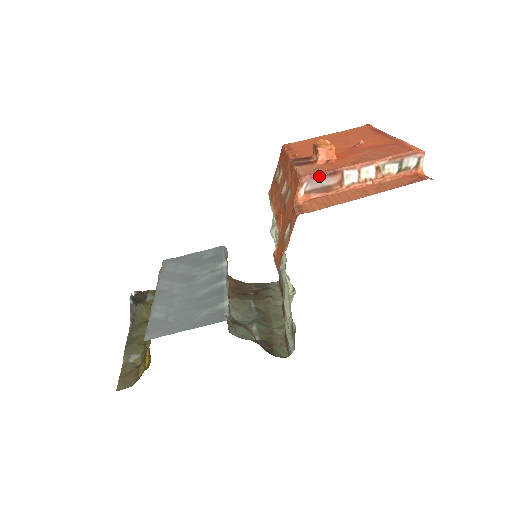
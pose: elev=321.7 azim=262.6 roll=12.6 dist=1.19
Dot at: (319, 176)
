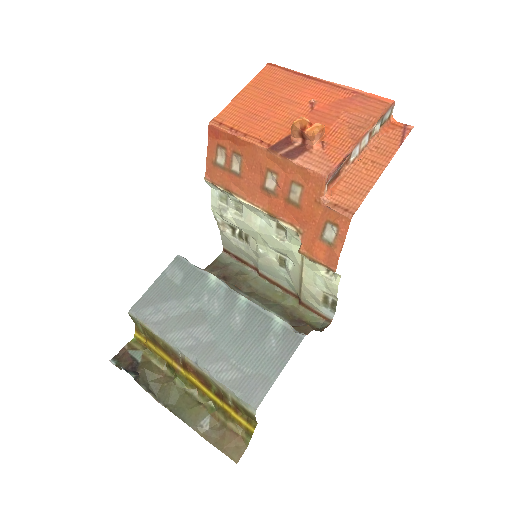
Dot at: (339, 167)
